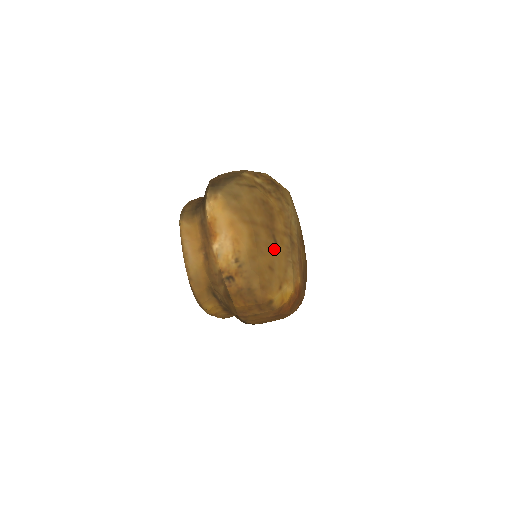
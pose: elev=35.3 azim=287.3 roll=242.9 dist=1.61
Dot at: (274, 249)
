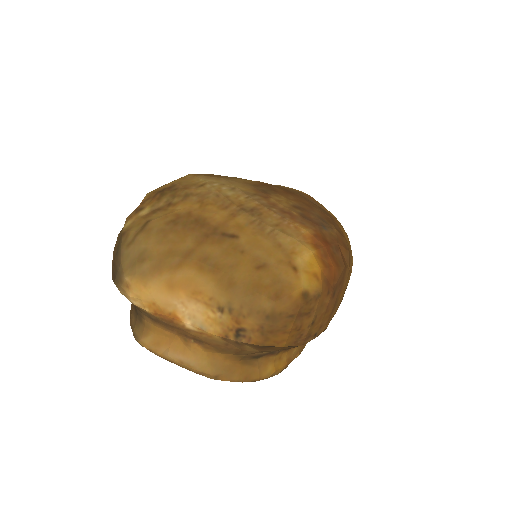
Dot at: (240, 245)
